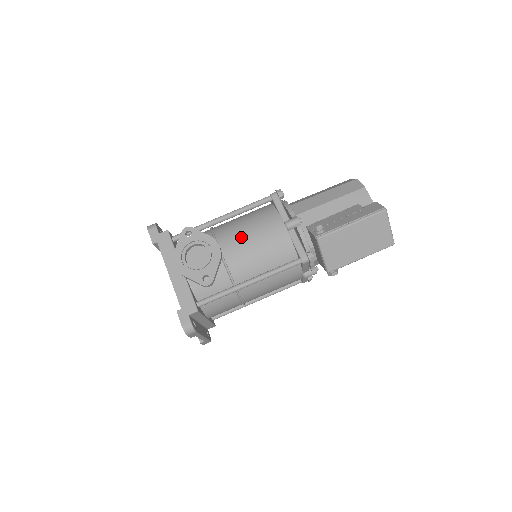
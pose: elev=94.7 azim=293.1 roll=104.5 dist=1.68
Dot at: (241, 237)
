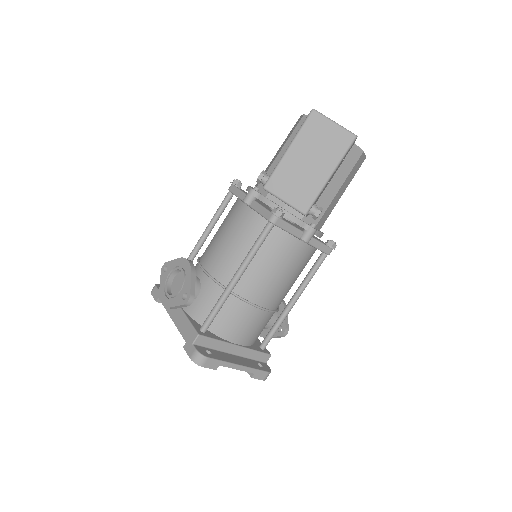
Dot at: (215, 243)
